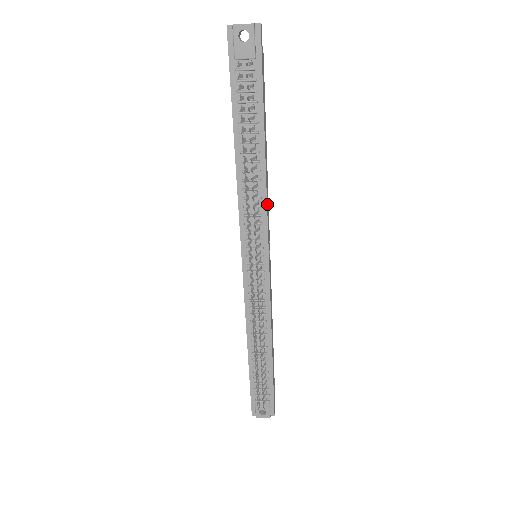
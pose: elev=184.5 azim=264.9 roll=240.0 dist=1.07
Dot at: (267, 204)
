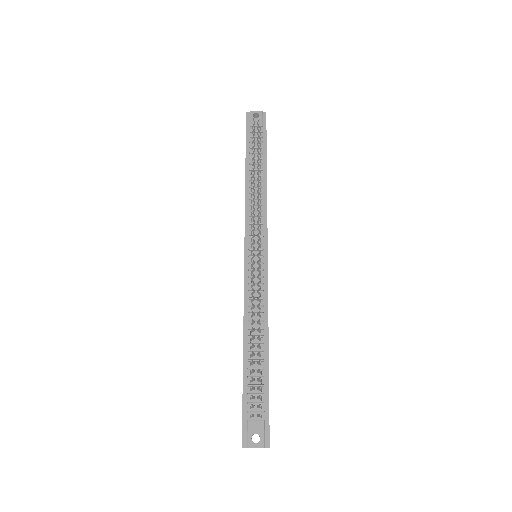
Dot at: occluded
